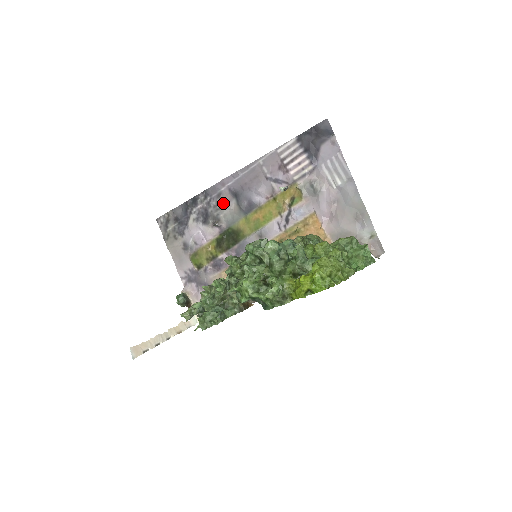
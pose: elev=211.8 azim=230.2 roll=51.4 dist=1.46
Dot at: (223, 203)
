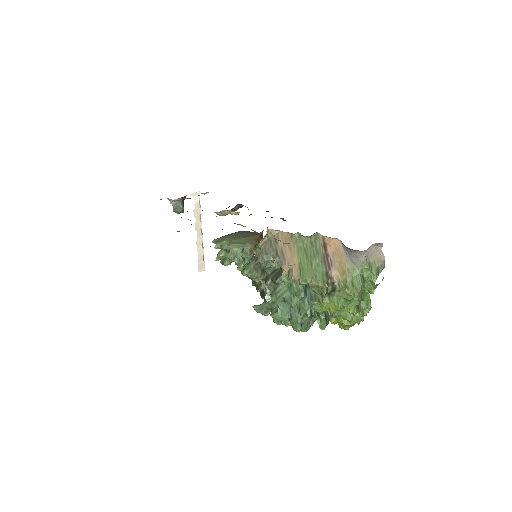
Dot at: occluded
